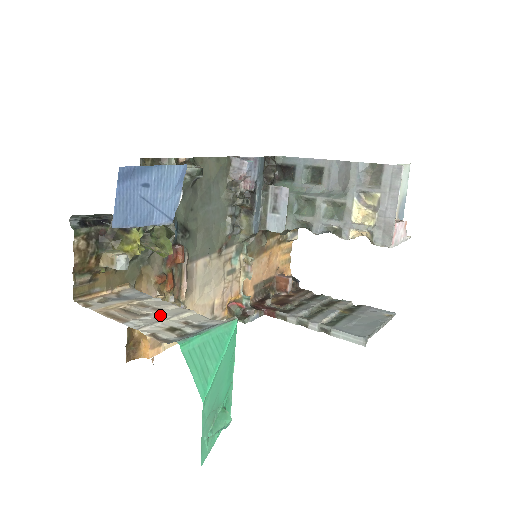
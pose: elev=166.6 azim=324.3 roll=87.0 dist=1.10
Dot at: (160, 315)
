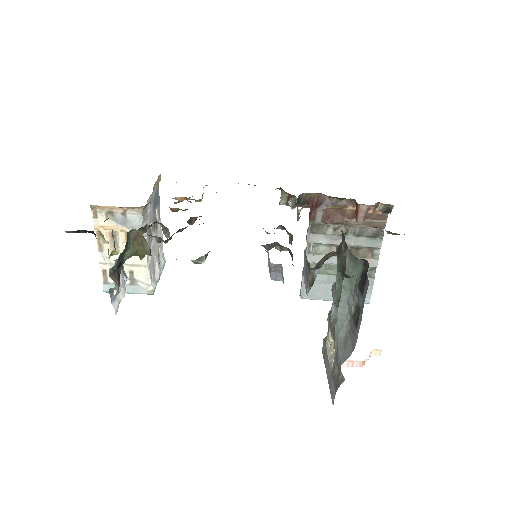
Dot at: occluded
